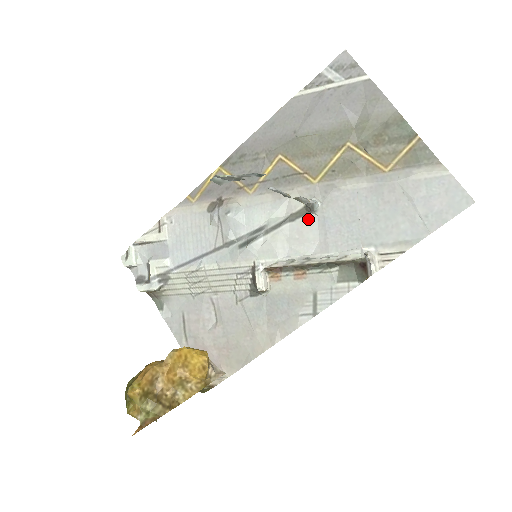
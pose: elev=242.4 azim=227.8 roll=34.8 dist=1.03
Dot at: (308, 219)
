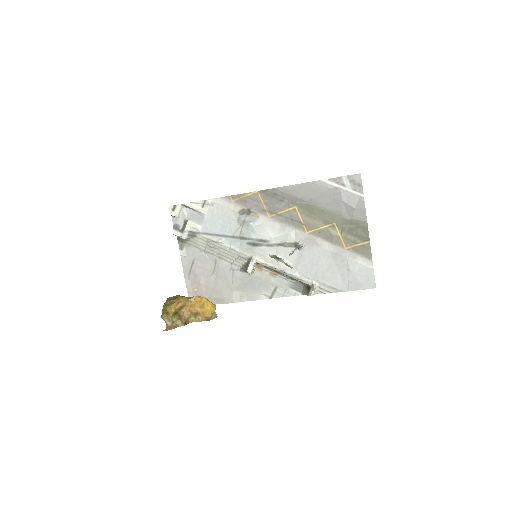
Dot at: (293, 250)
